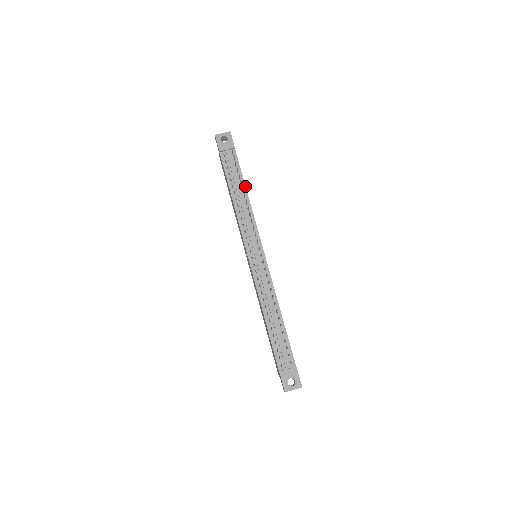
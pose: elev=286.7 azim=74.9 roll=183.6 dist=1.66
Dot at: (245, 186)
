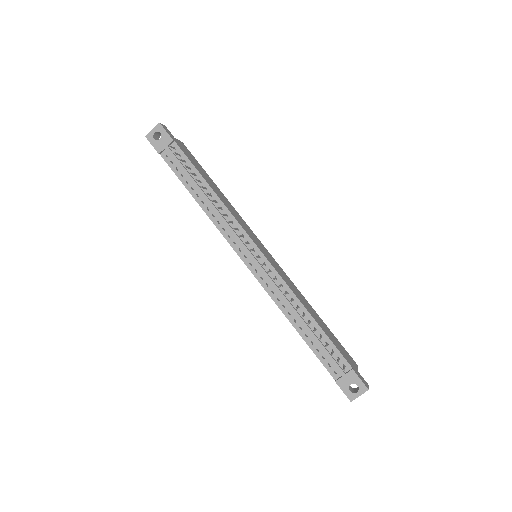
Dot at: (206, 182)
